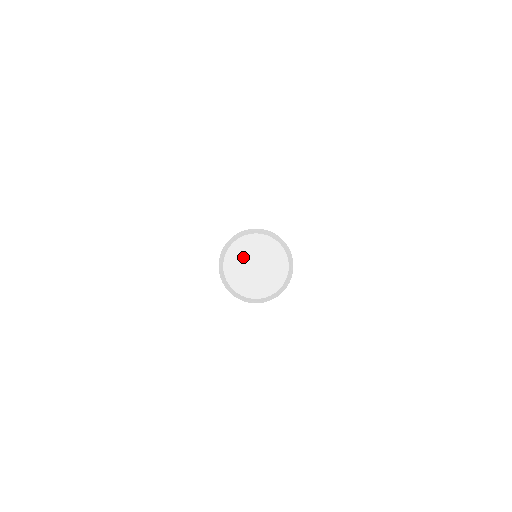
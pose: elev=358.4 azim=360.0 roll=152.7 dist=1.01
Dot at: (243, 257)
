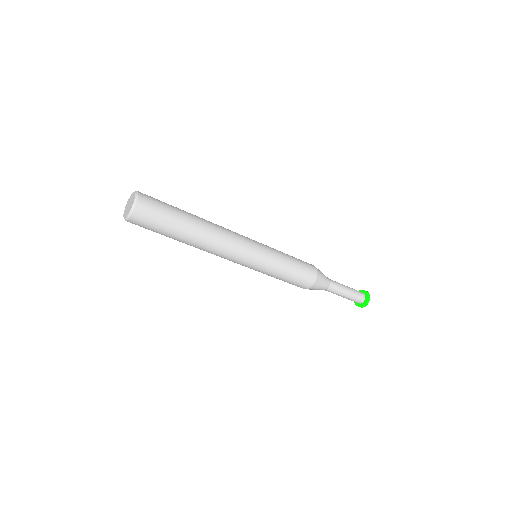
Dot at: (129, 201)
